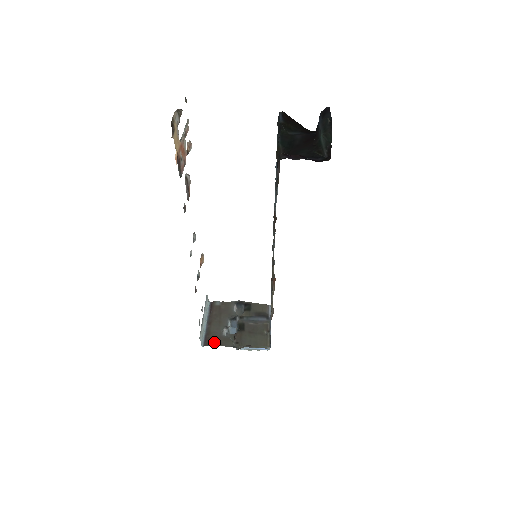
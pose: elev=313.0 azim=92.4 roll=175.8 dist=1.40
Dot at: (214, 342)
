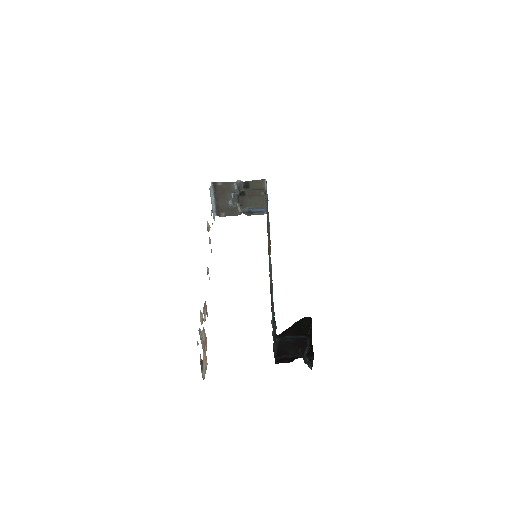
Dot at: (224, 214)
